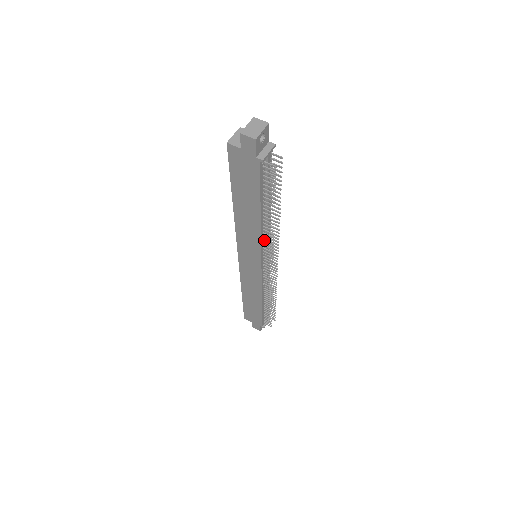
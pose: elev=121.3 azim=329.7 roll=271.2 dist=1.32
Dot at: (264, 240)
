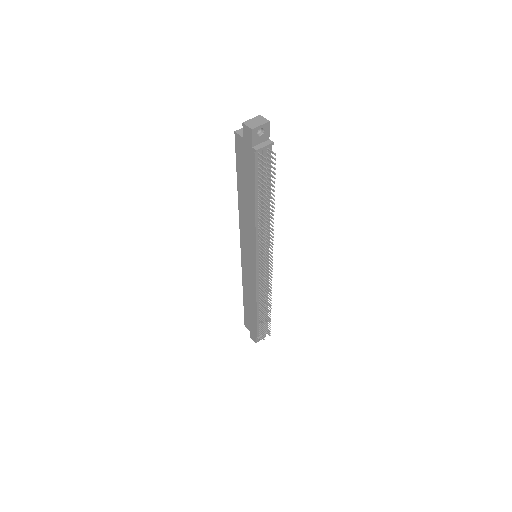
Dot at: (259, 236)
